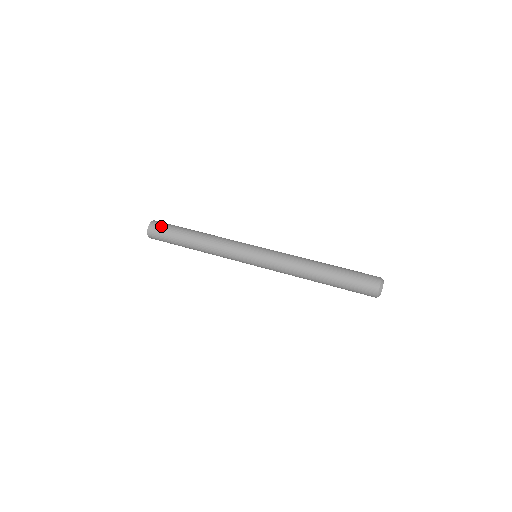
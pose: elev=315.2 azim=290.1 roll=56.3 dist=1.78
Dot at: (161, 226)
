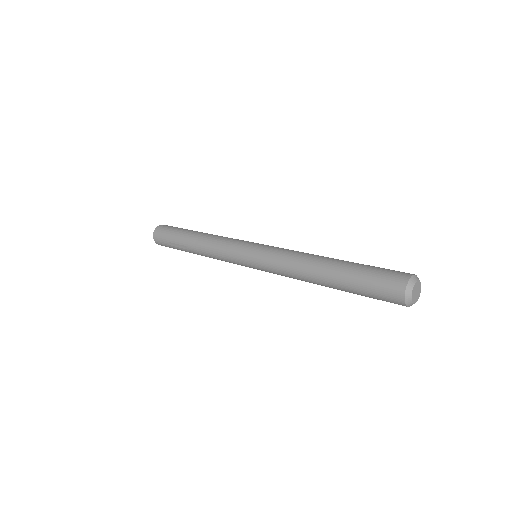
Dot at: occluded
